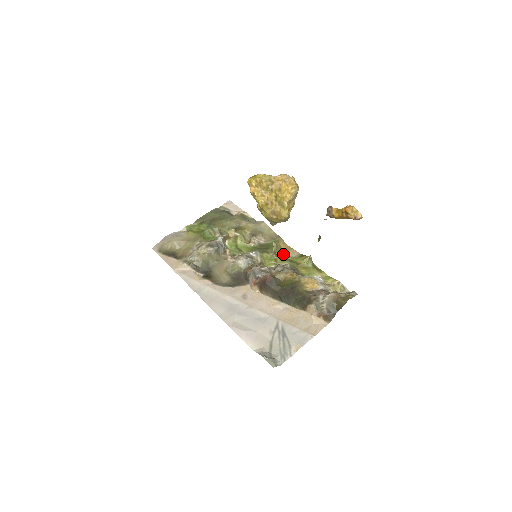
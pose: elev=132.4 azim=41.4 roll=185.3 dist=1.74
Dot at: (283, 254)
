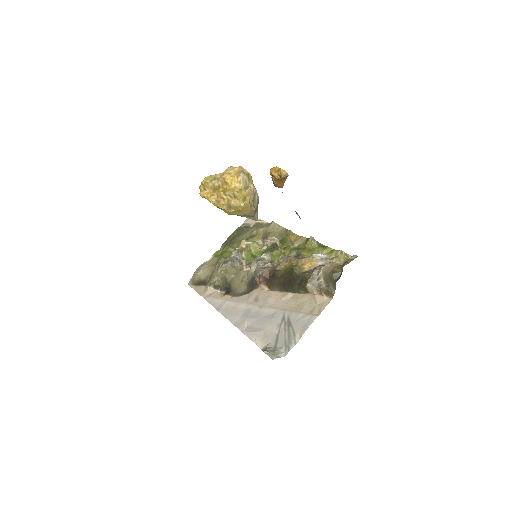
Dot at: (293, 245)
